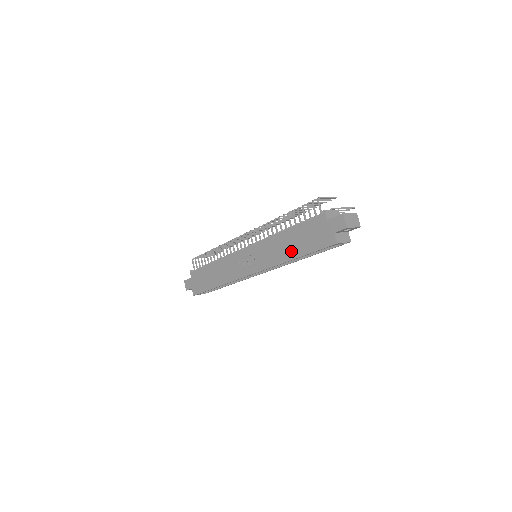
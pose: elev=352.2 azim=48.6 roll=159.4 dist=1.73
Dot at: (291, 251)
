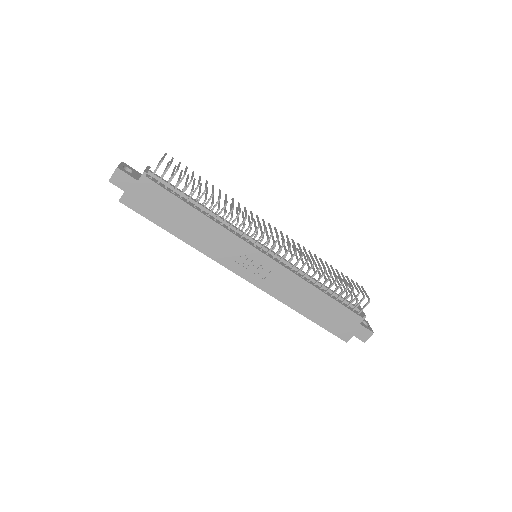
Dot at: (308, 308)
